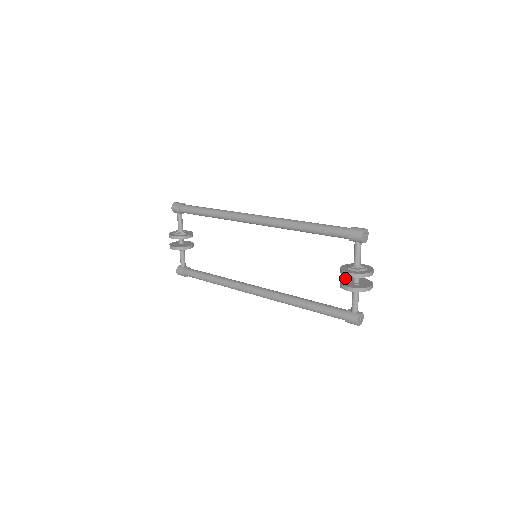
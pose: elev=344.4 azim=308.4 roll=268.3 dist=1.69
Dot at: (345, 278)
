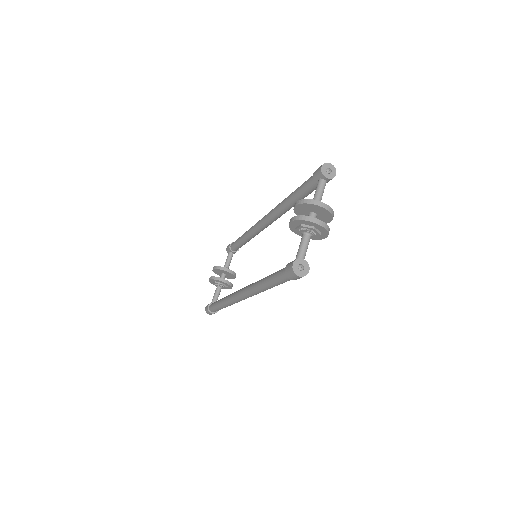
Dot at: occluded
